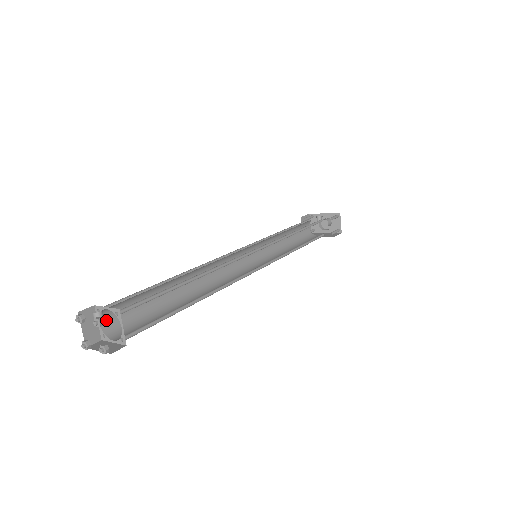
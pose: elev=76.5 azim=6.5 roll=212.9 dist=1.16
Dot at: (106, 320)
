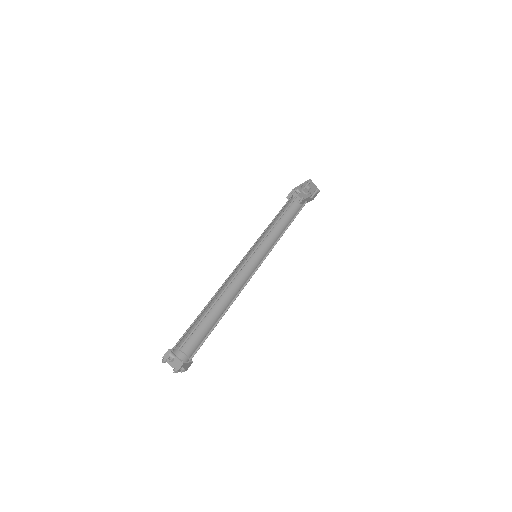
Dot at: (179, 353)
